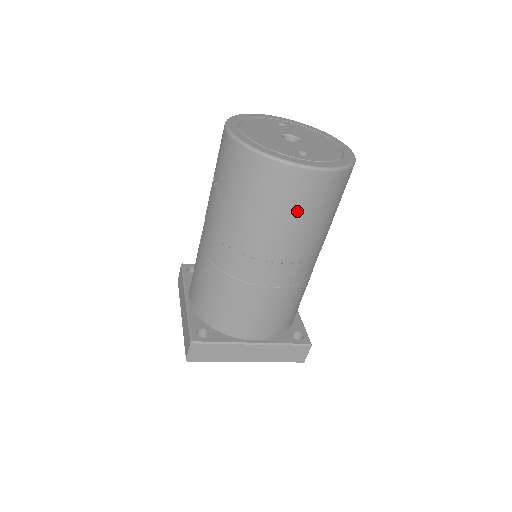
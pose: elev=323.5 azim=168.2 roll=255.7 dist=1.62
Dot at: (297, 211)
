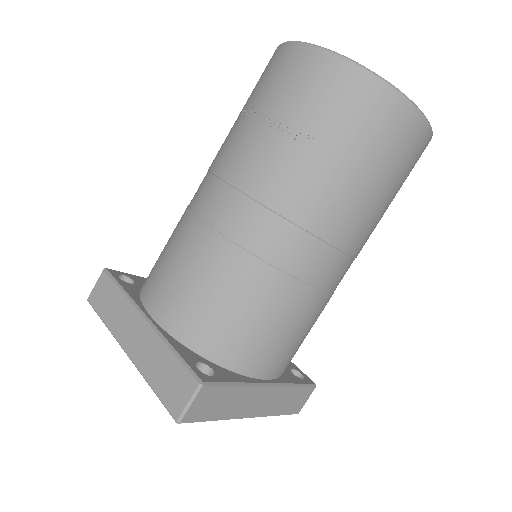
Dot at: (393, 178)
